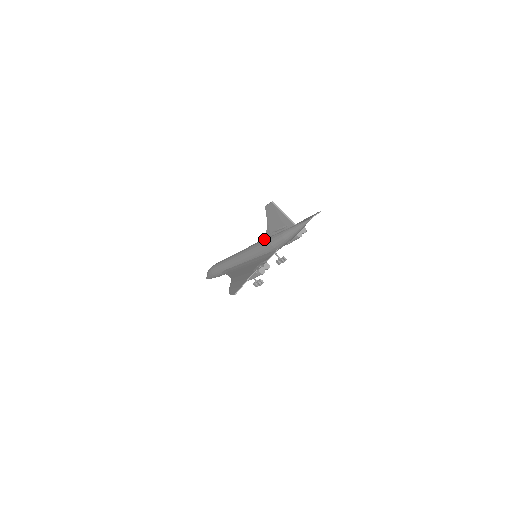
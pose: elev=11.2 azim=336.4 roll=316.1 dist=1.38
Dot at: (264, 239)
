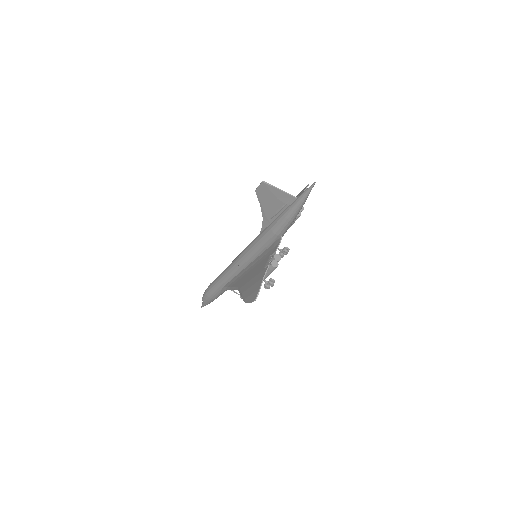
Dot at: (262, 231)
